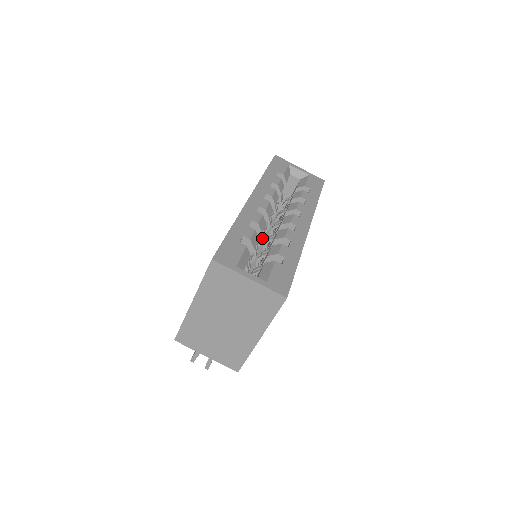
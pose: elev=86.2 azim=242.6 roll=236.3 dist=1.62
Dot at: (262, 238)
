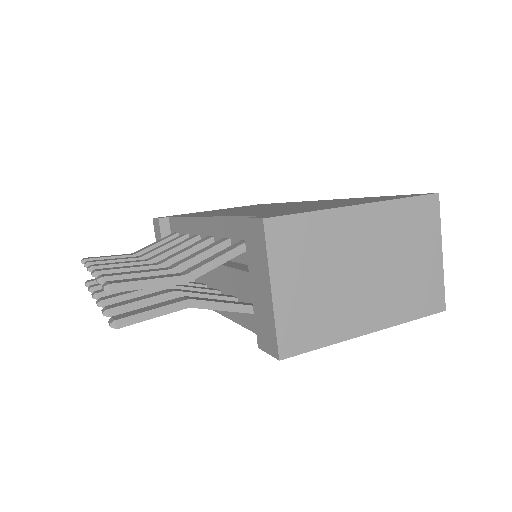
Dot at: occluded
